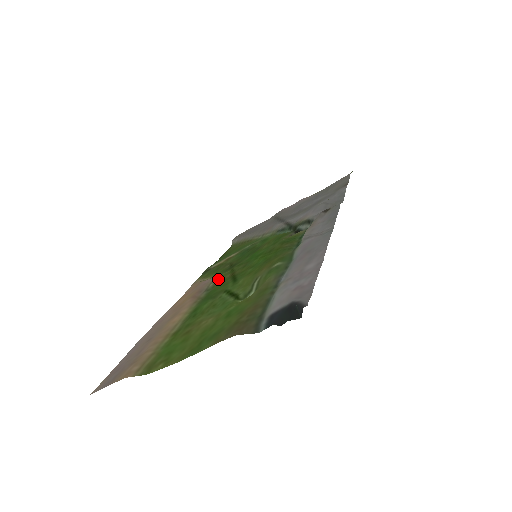
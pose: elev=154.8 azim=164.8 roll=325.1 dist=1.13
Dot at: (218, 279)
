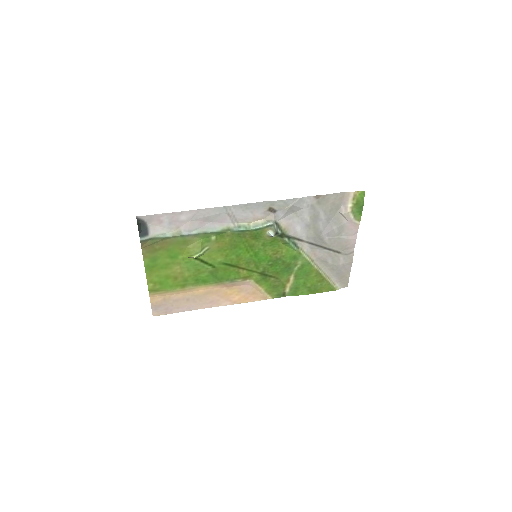
Dot at: (245, 278)
